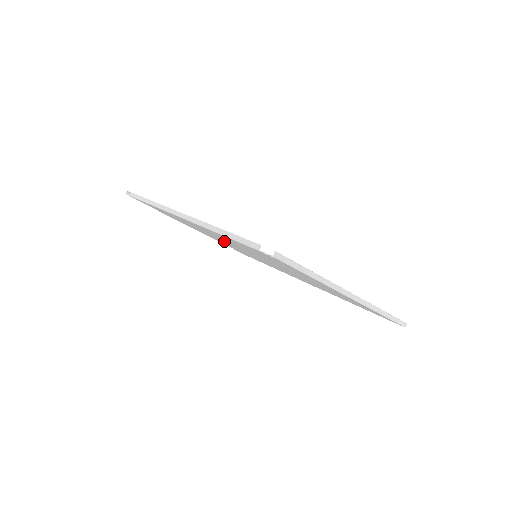
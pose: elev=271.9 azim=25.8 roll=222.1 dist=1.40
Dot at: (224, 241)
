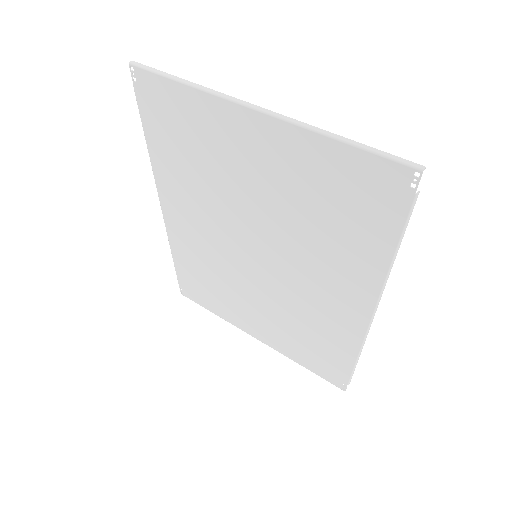
Dot at: (234, 267)
